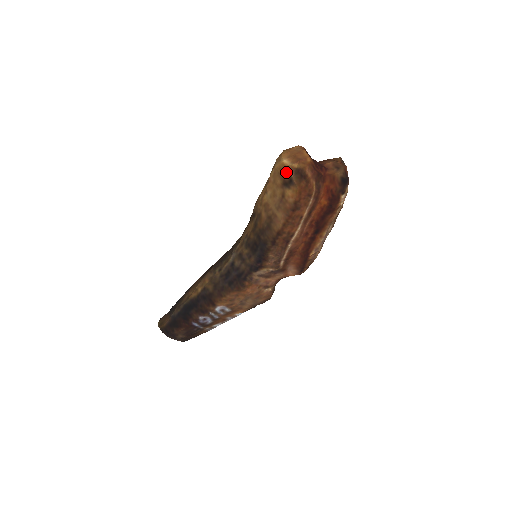
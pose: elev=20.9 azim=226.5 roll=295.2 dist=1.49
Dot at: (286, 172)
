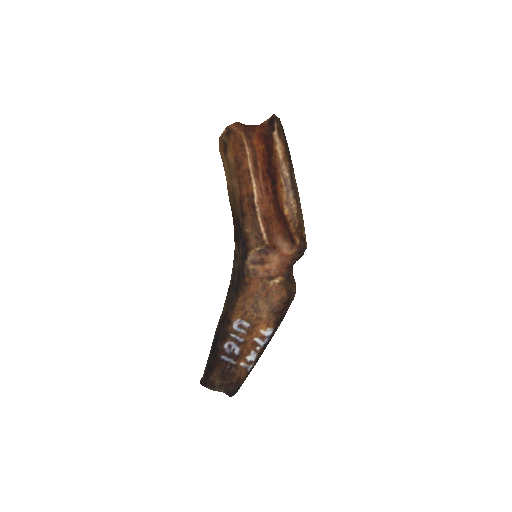
Dot at: (221, 141)
